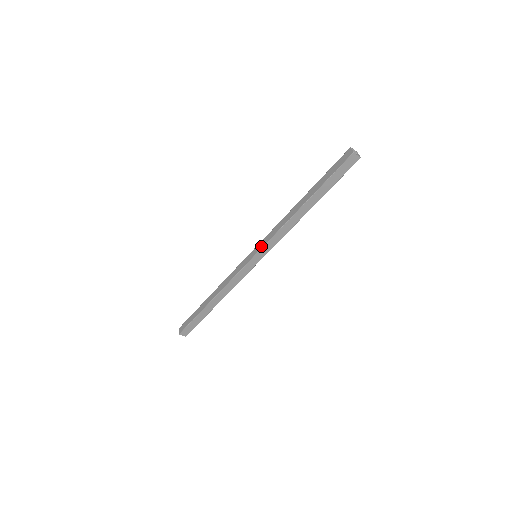
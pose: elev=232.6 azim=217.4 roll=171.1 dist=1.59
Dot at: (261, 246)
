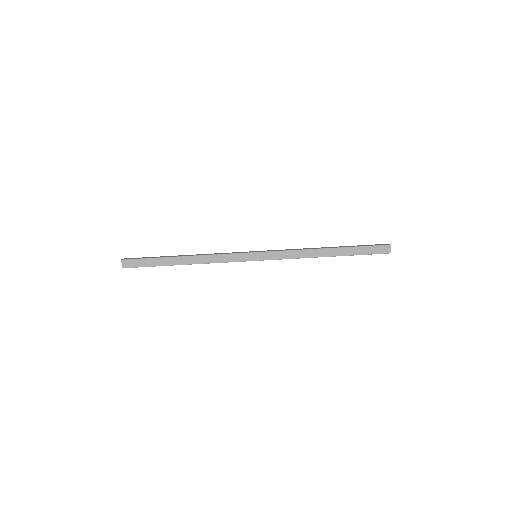
Dot at: (270, 250)
